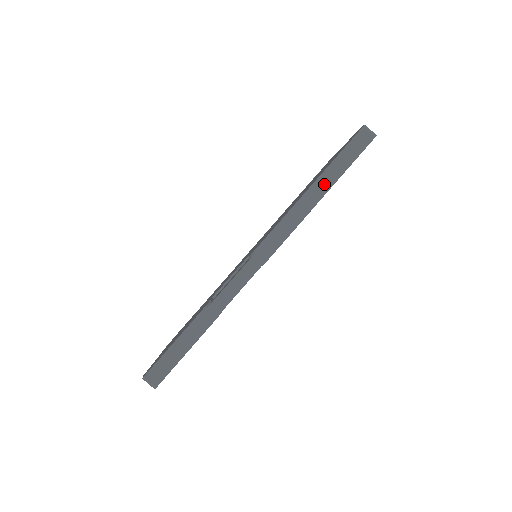
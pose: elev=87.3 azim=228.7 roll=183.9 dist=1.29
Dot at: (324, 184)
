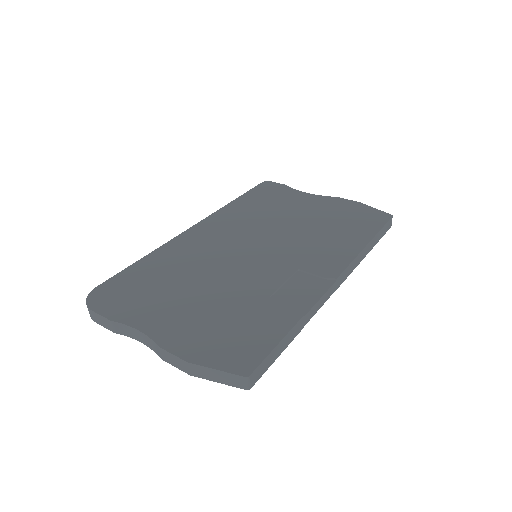
Dot at: (371, 245)
